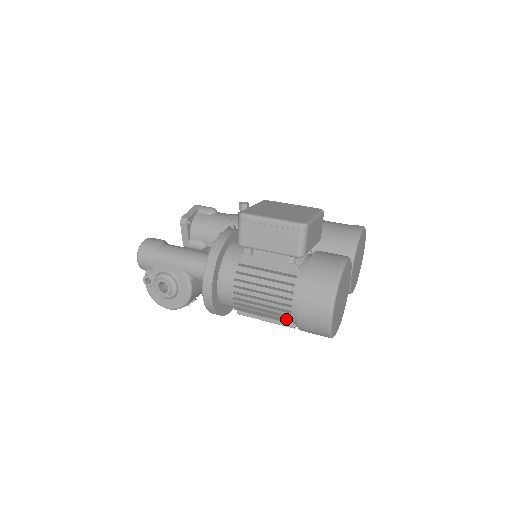
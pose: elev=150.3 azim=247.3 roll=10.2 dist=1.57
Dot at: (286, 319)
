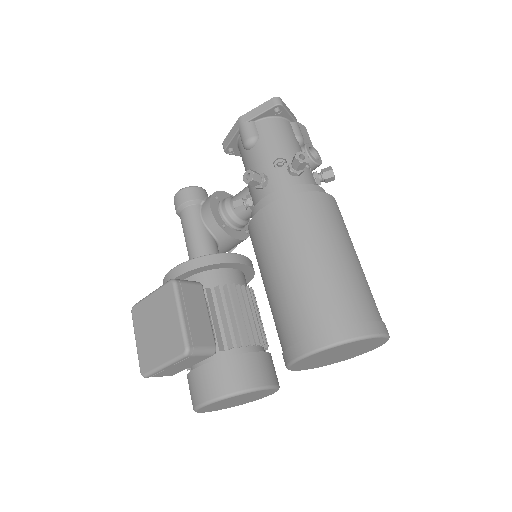
Dot at: occluded
